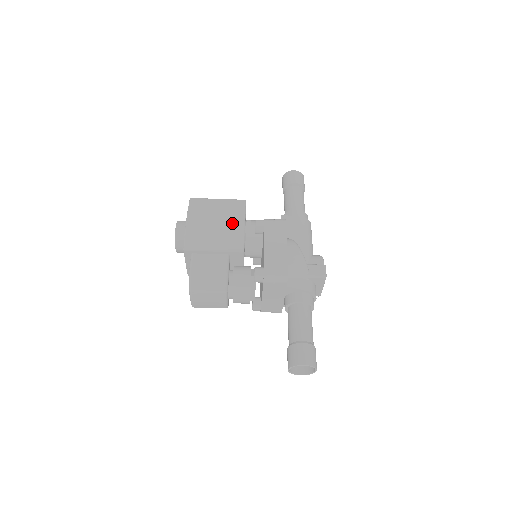
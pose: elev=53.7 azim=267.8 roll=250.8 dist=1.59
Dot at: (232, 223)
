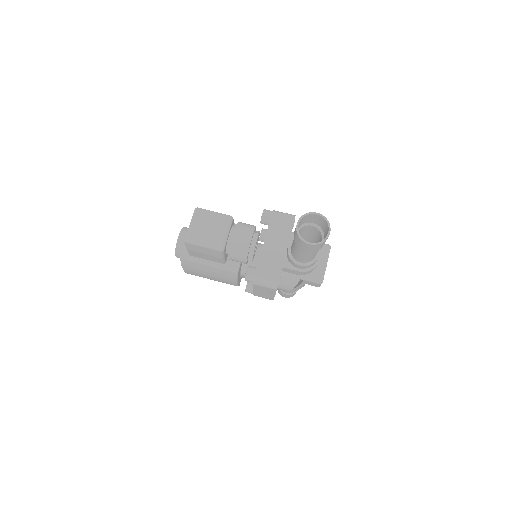
Dot at: occluded
